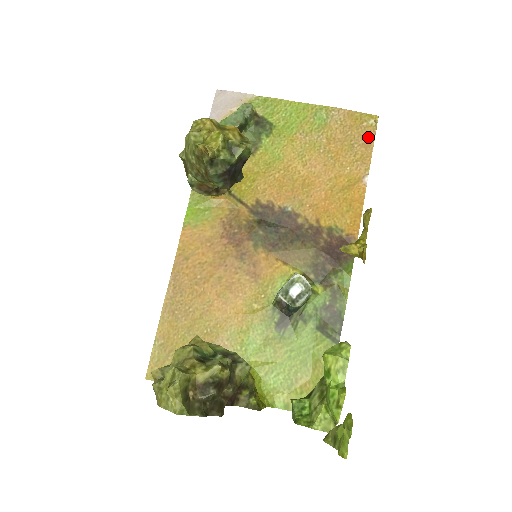
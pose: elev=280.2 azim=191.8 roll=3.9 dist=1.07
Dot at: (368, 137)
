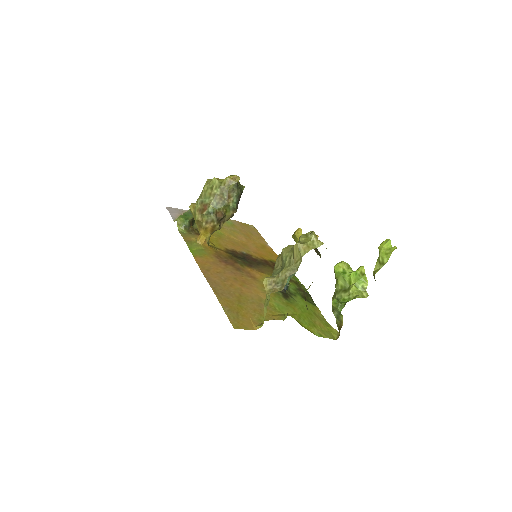
Dot at: (256, 231)
